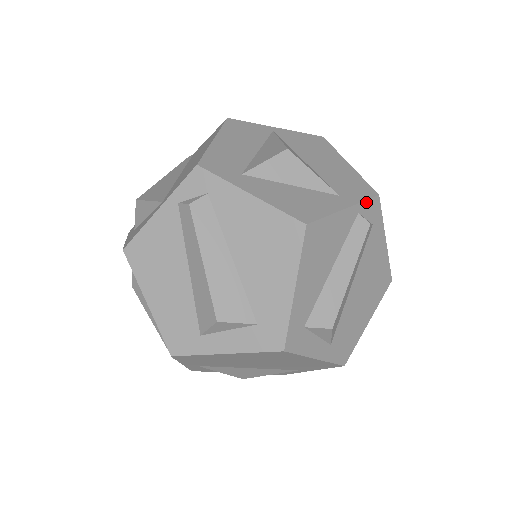
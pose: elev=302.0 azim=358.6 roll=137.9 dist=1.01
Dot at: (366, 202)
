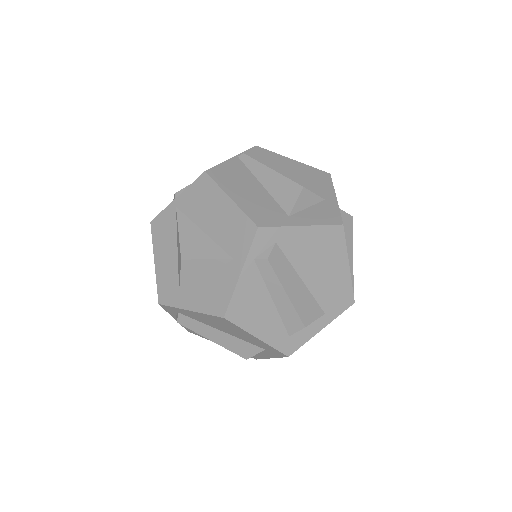
Dot at: (252, 247)
